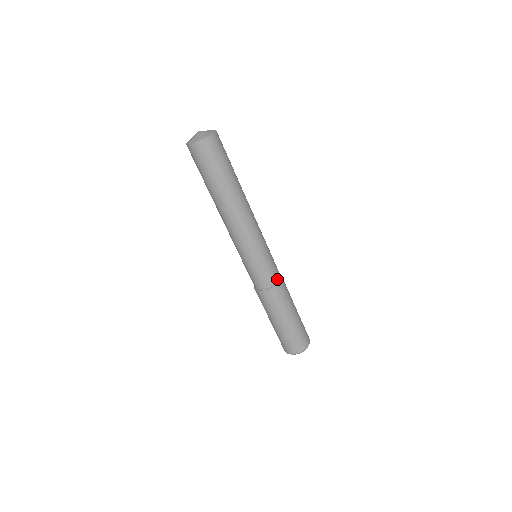
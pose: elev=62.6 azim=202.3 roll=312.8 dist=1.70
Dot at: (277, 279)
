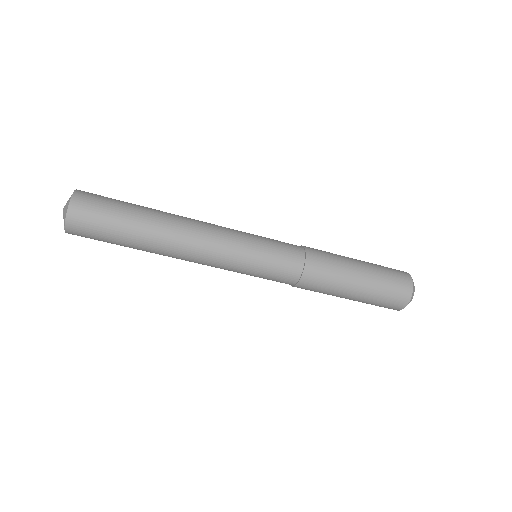
Dot at: (300, 254)
